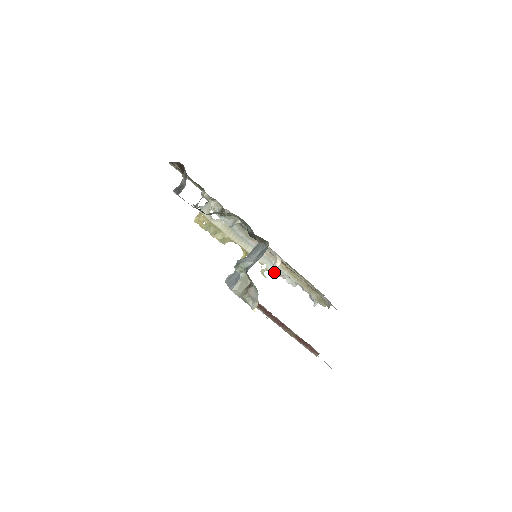
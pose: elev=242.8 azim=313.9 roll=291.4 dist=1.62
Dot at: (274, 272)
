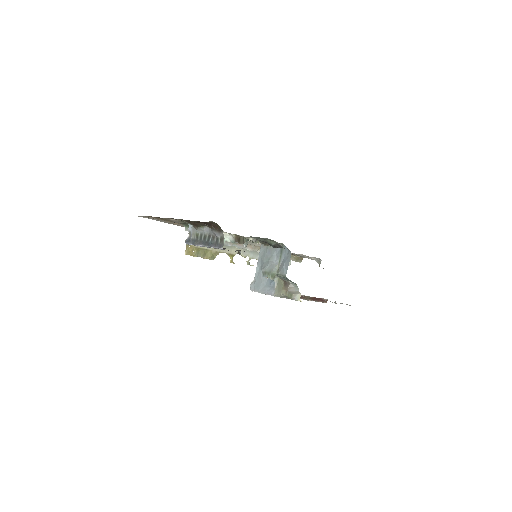
Dot at: (256, 258)
